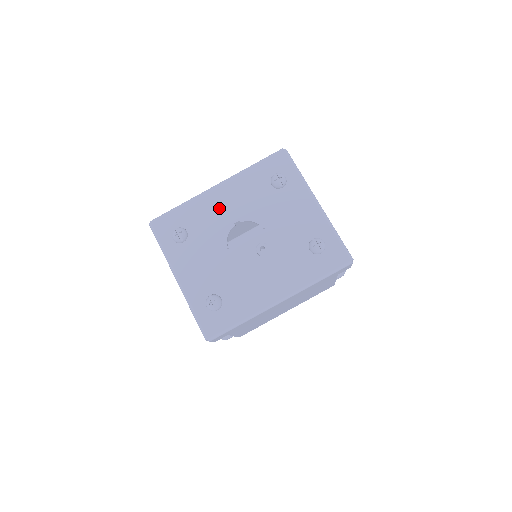
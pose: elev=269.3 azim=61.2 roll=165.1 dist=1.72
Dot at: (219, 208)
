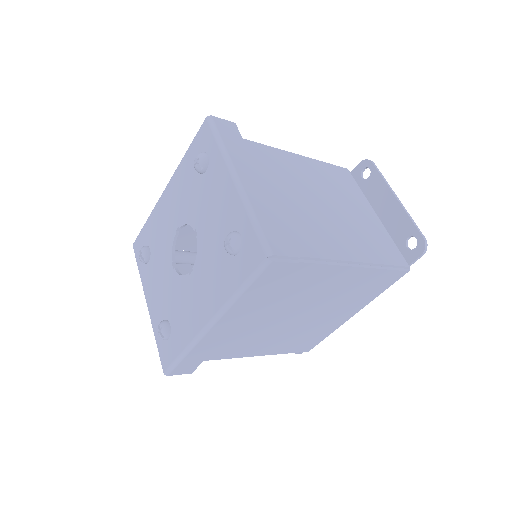
Dot at: (166, 215)
